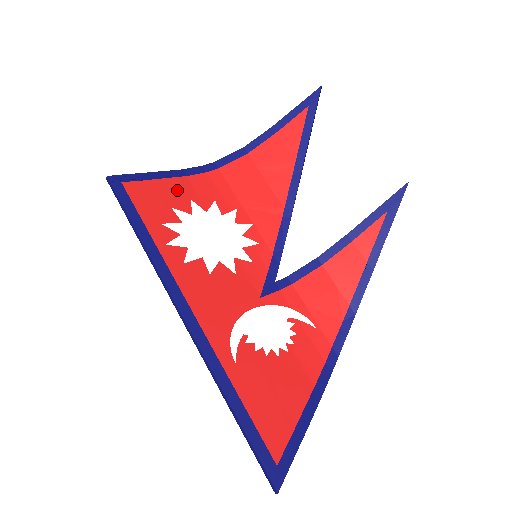
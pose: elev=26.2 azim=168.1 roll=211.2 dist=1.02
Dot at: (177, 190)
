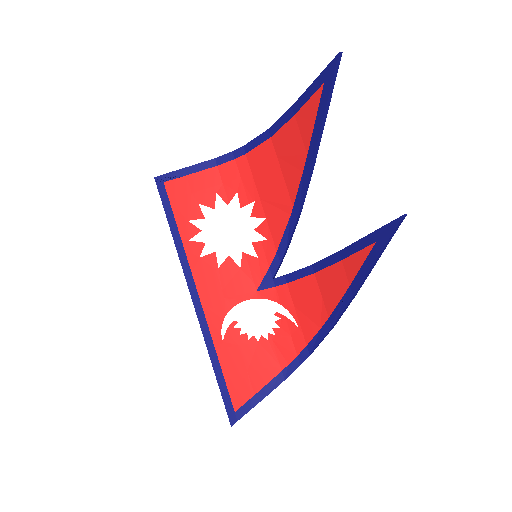
Dot at: (206, 184)
